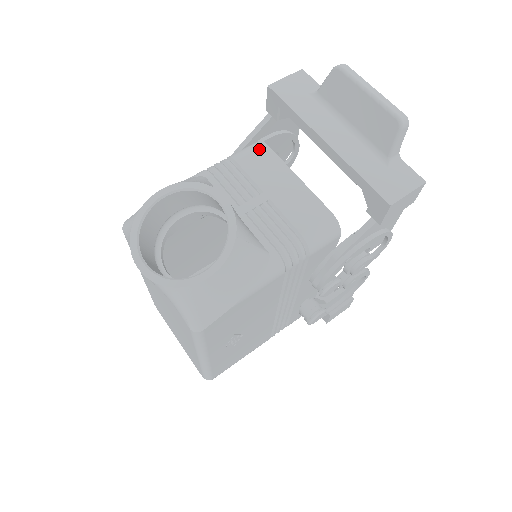
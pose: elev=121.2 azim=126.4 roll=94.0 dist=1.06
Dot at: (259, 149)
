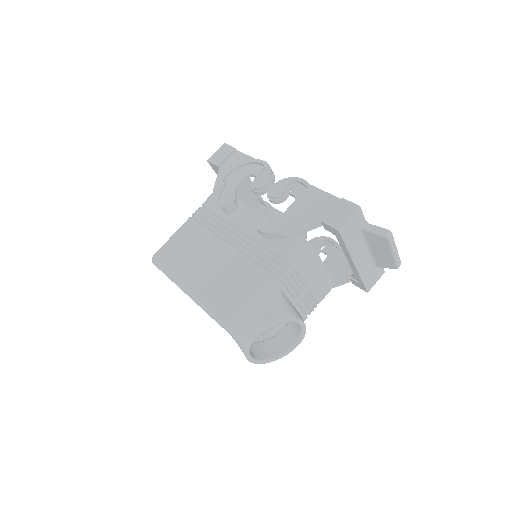
Dot at: (310, 255)
